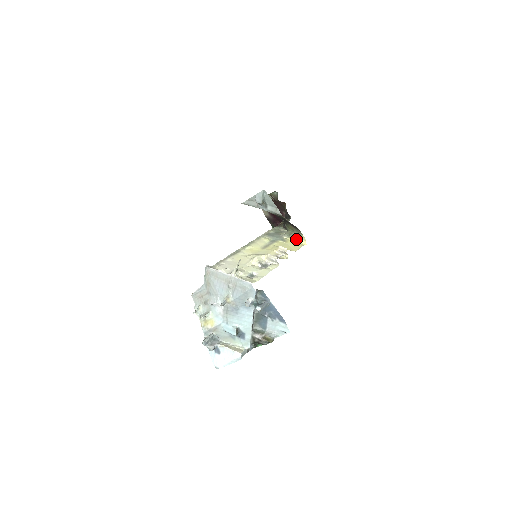
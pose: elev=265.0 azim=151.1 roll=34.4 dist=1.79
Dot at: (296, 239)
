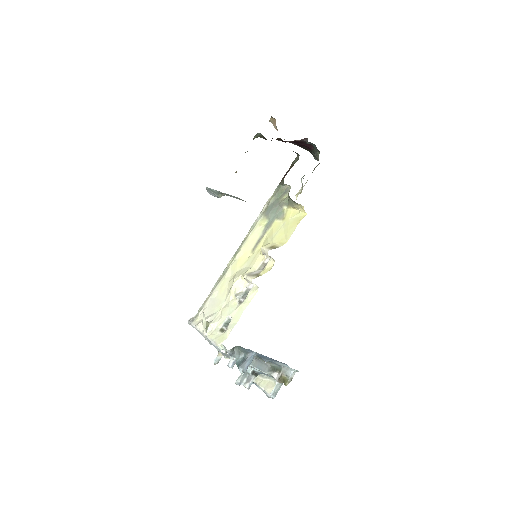
Dot at: (294, 208)
